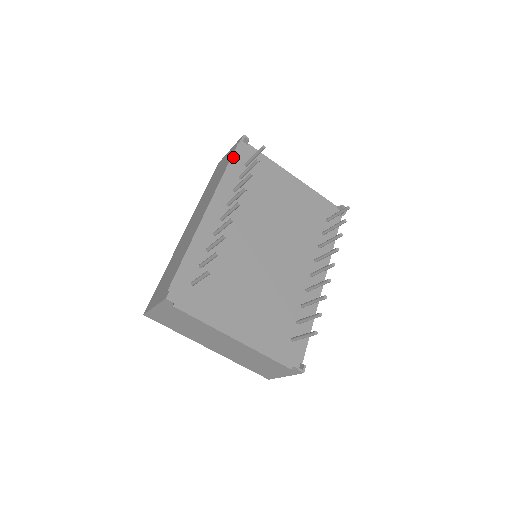
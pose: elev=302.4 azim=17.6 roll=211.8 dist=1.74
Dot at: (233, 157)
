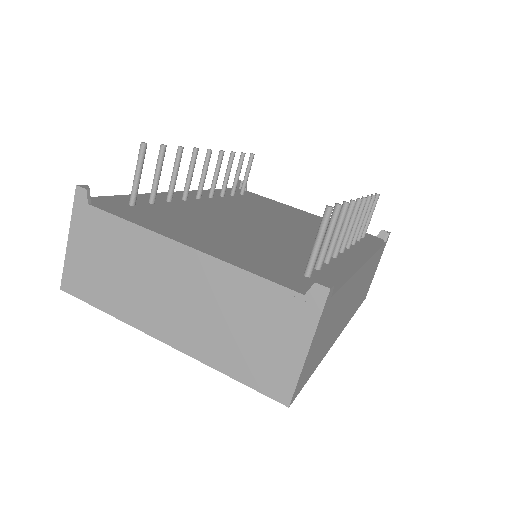
Dot at: (226, 189)
